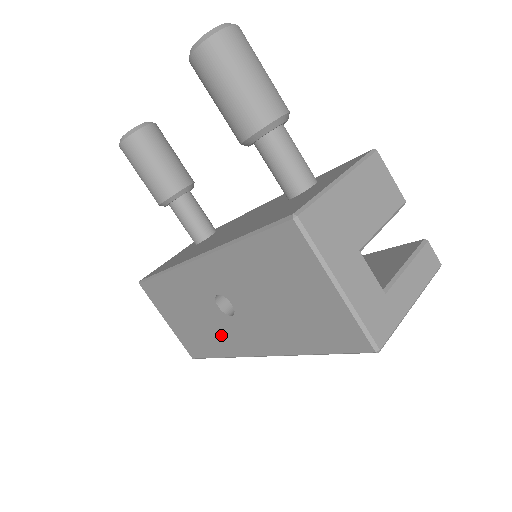
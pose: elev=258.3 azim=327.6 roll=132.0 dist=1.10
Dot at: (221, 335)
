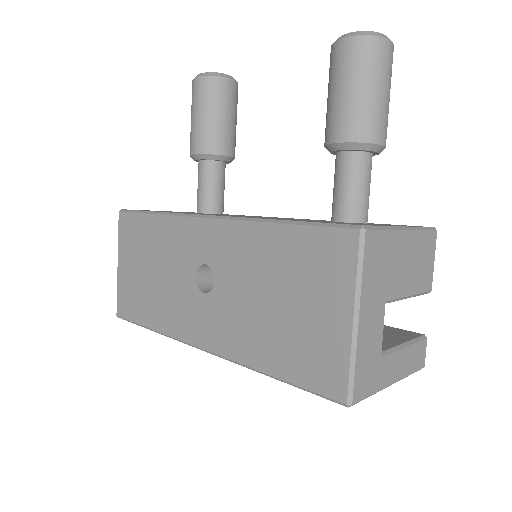
Dot at: (174, 307)
